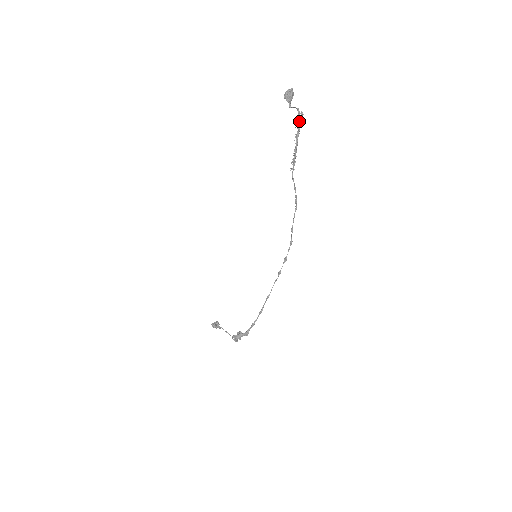
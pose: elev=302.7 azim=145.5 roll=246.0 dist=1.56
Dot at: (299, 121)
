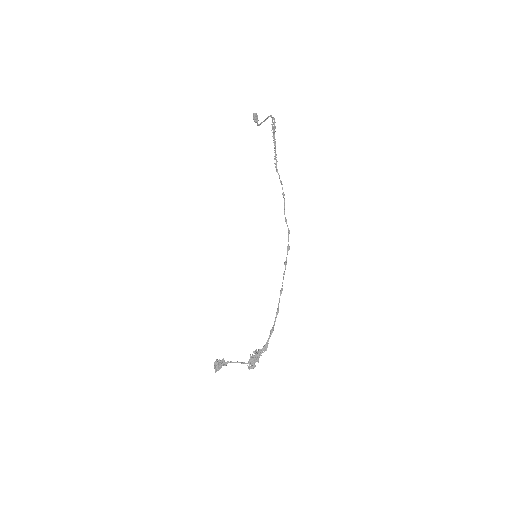
Dot at: (273, 126)
